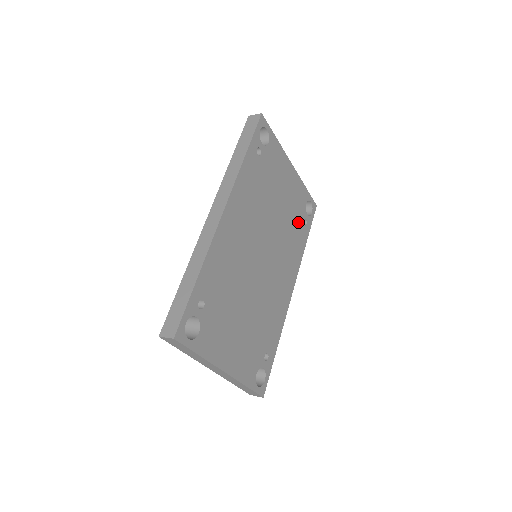
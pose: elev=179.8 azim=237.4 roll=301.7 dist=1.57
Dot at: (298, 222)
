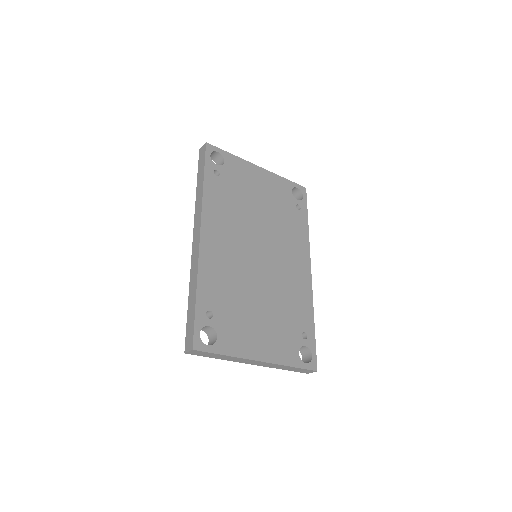
Dot at: (289, 210)
